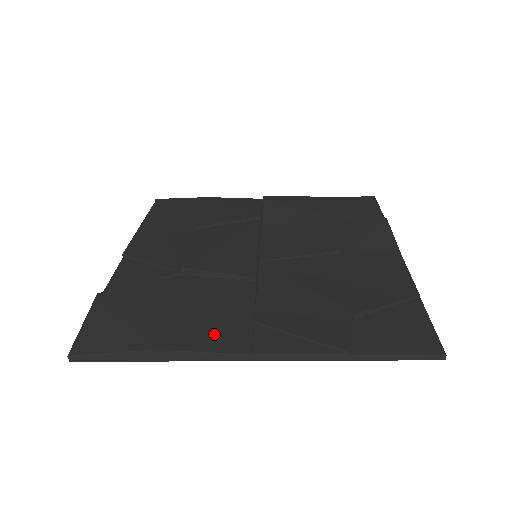
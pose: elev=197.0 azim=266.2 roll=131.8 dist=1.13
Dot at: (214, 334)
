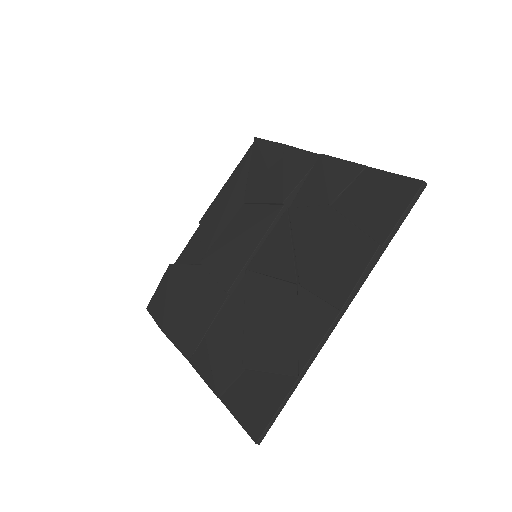
Dot at: (185, 334)
